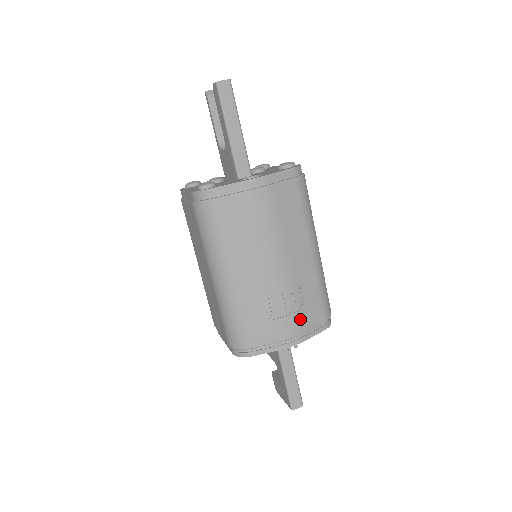
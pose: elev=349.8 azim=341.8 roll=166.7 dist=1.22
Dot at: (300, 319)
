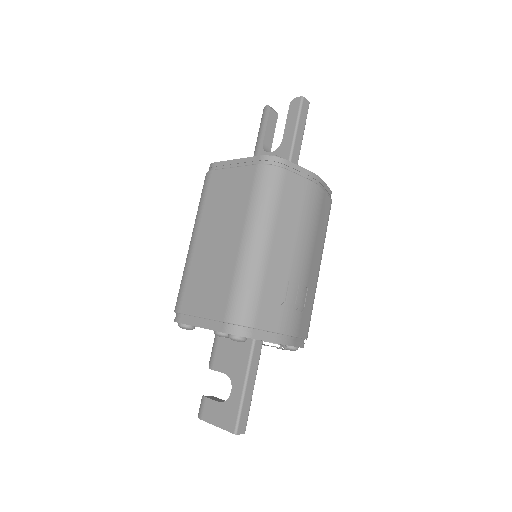
Dot at: (299, 321)
